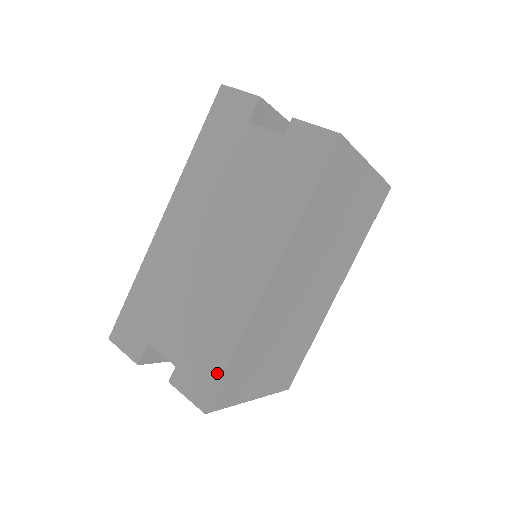
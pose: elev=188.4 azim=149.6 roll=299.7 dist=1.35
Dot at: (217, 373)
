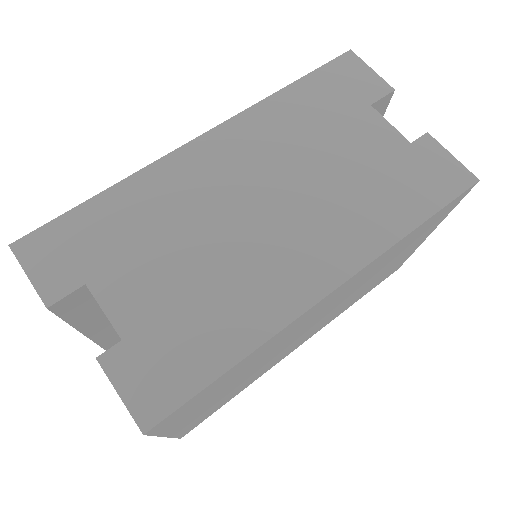
Dot at: (195, 380)
